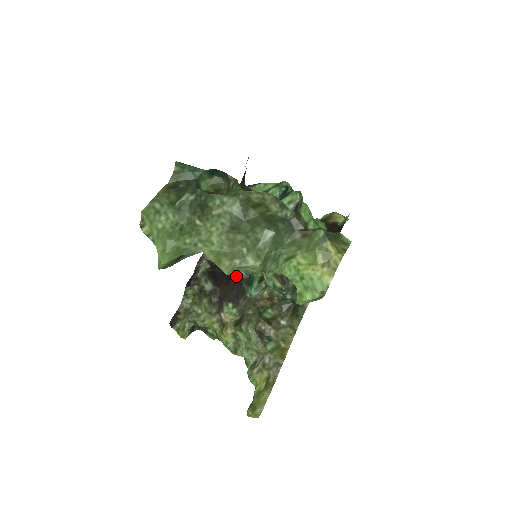
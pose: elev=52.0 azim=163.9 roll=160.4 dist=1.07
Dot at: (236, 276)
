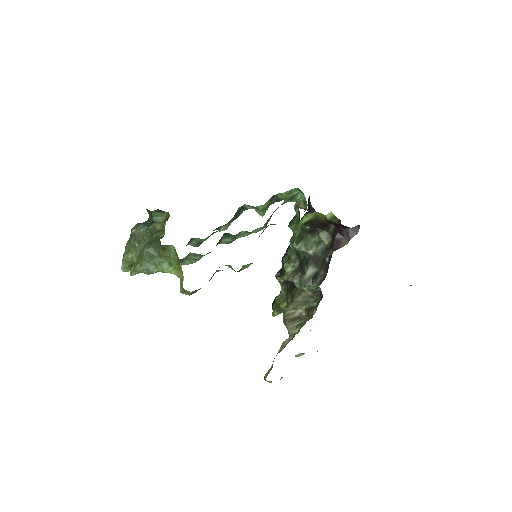
Dot at: occluded
